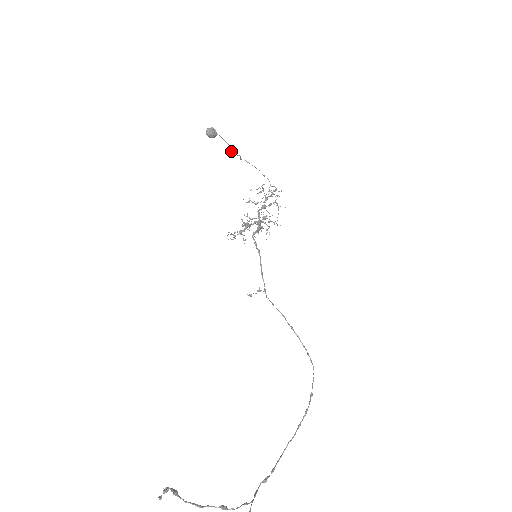
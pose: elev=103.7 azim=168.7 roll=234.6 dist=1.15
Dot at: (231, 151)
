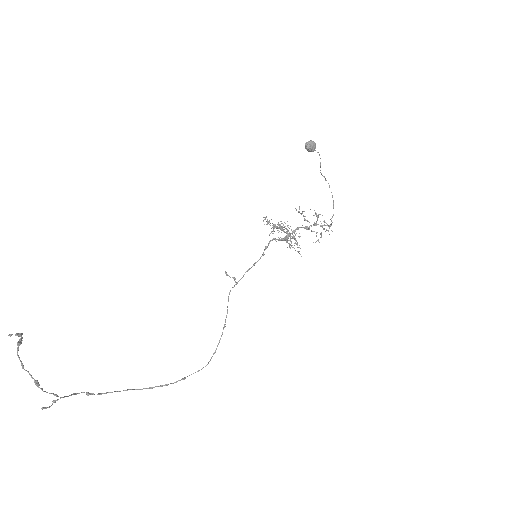
Dot at: (320, 170)
